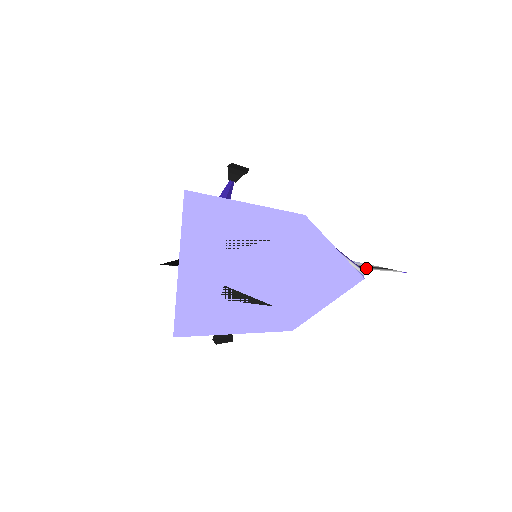
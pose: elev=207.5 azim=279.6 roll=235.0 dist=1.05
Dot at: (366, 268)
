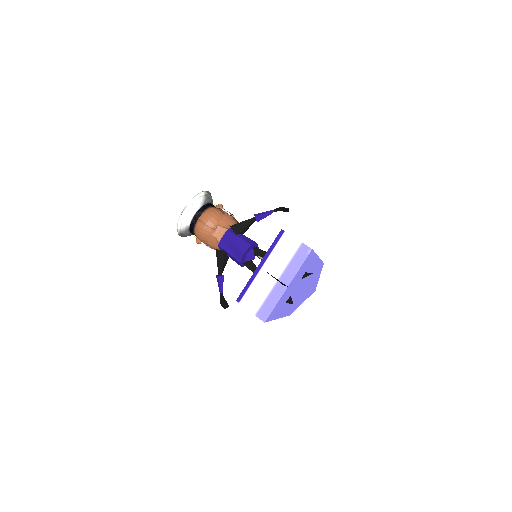
Dot at: occluded
